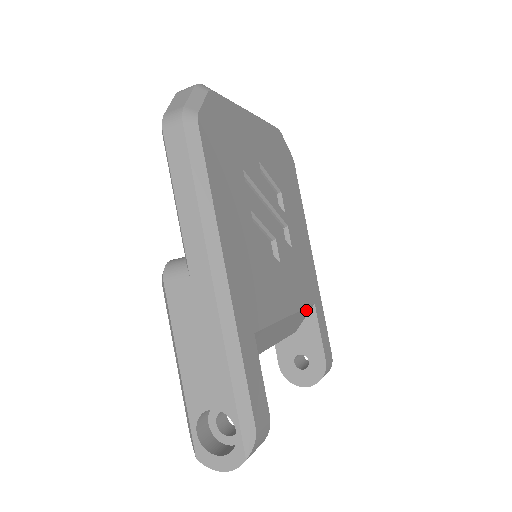
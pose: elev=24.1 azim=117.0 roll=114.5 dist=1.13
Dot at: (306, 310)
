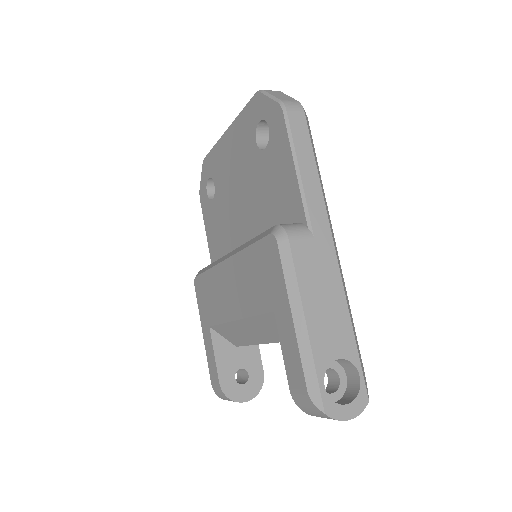
Dot at: occluded
